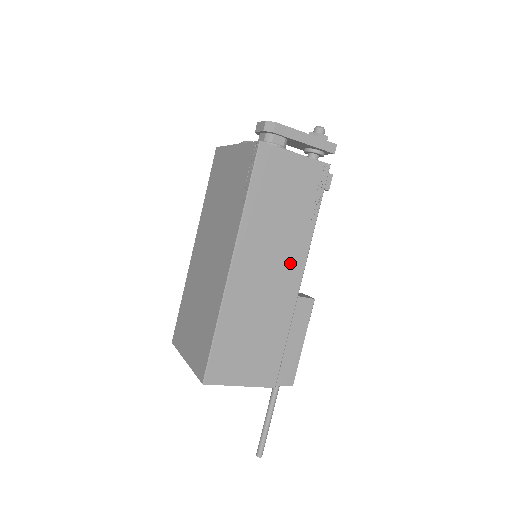
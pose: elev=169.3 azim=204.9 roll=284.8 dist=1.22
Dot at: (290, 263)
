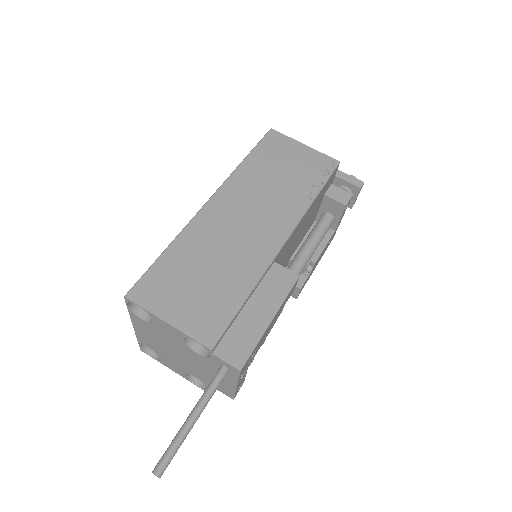
Dot at: (274, 222)
